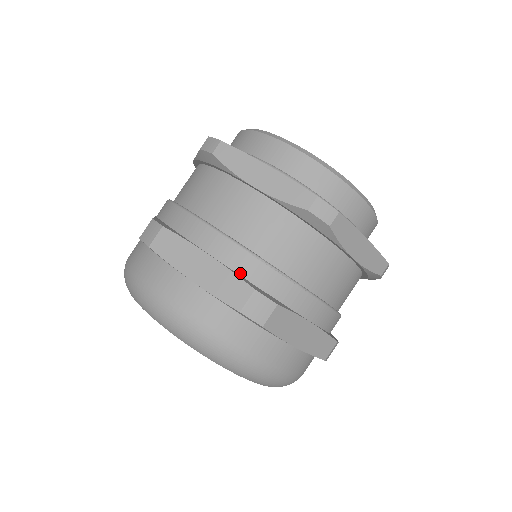
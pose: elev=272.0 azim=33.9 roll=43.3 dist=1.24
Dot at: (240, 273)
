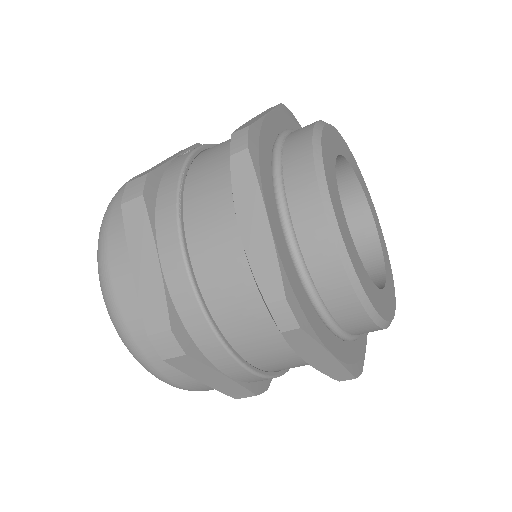
Dot at: (249, 382)
